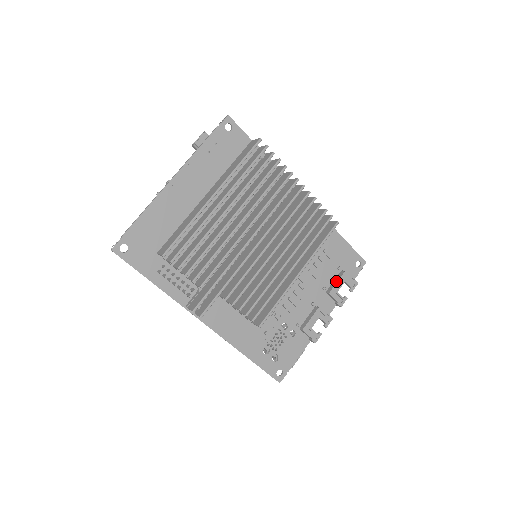
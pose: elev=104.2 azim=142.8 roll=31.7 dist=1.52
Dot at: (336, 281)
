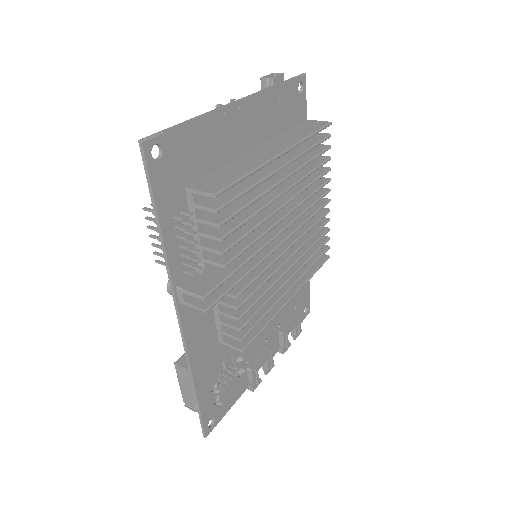
Dot at: (290, 322)
